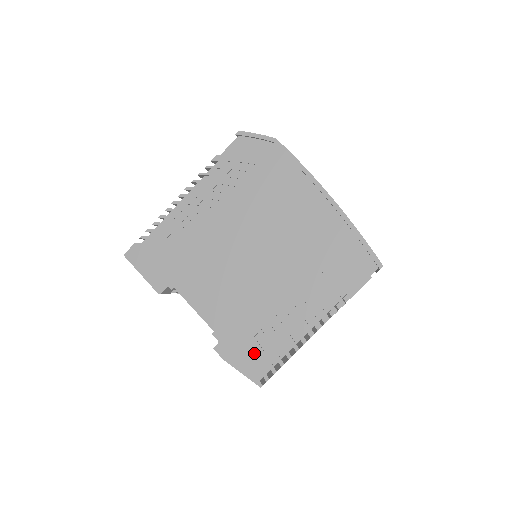
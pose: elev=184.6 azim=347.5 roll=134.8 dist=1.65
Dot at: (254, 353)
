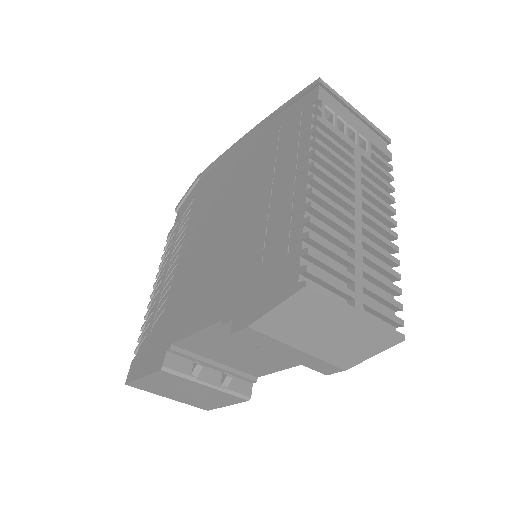
Dot at: (272, 273)
